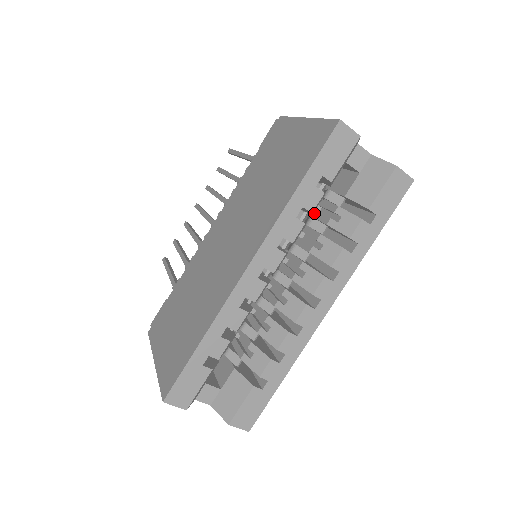
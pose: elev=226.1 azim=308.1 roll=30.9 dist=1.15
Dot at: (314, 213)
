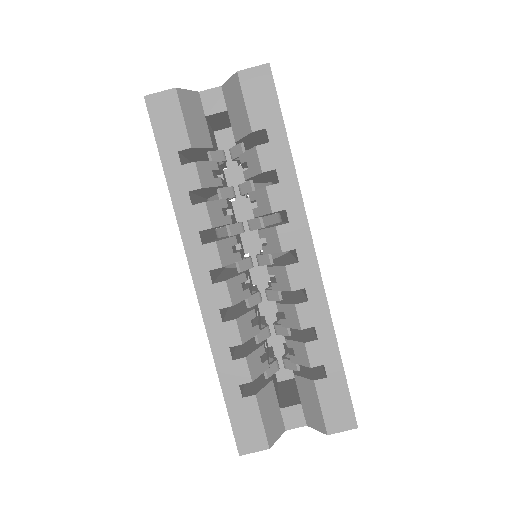
Dot at: occluded
